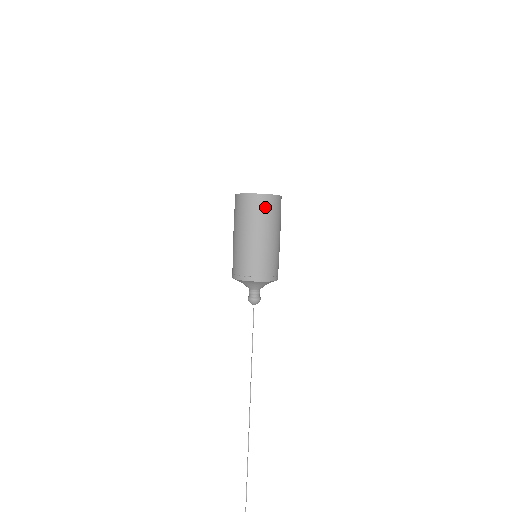
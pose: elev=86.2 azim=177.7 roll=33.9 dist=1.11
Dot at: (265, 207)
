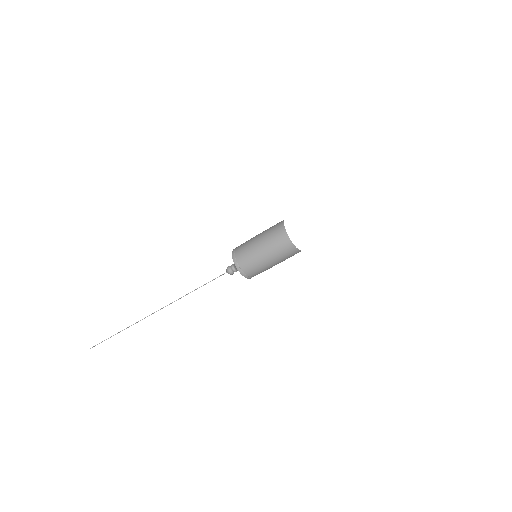
Dot at: (292, 255)
